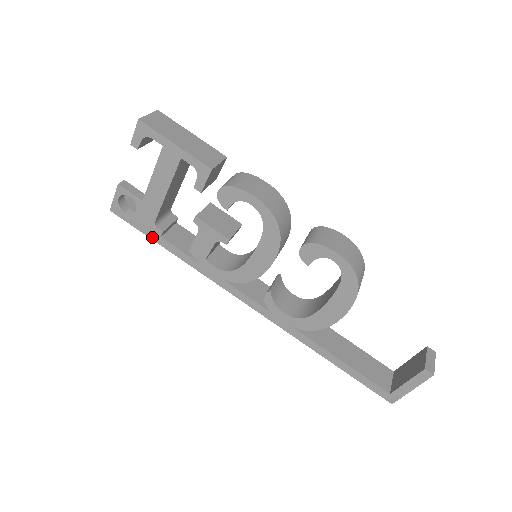
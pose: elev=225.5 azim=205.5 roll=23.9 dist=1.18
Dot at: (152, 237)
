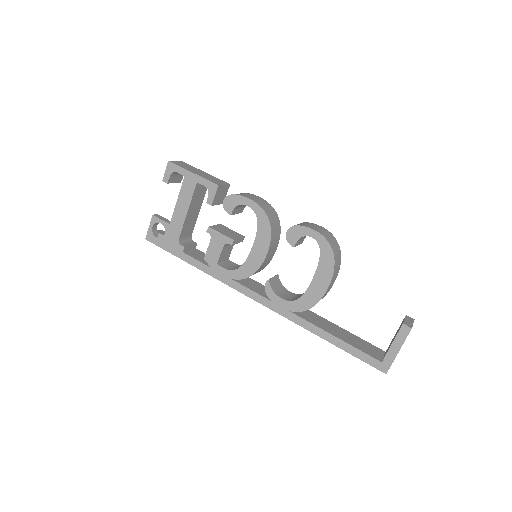
Dot at: (176, 254)
